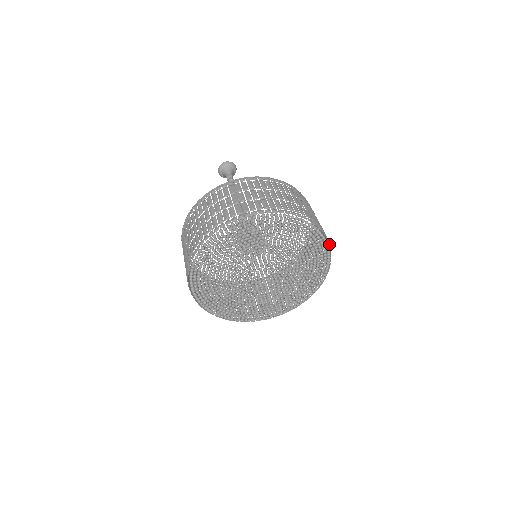
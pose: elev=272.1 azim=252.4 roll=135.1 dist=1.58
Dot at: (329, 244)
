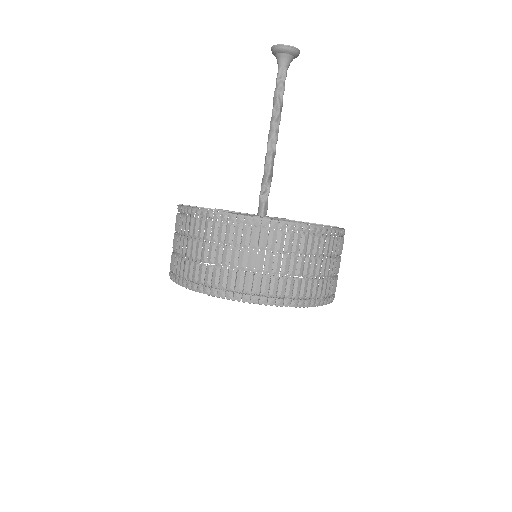
Dot at: occluded
